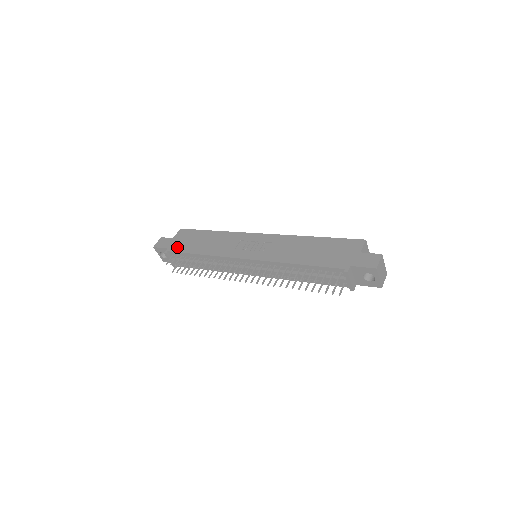
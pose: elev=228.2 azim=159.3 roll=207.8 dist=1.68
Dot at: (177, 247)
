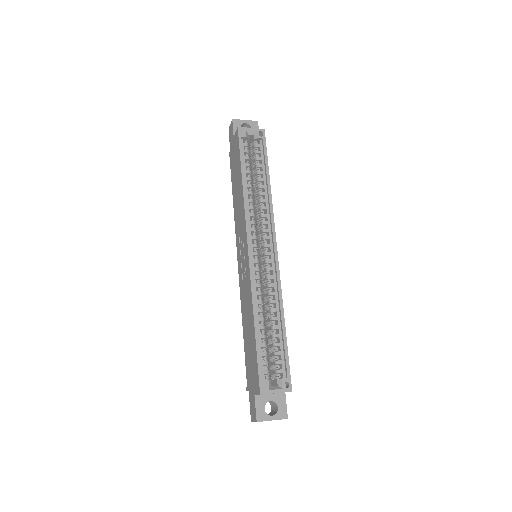
Dot at: (231, 161)
